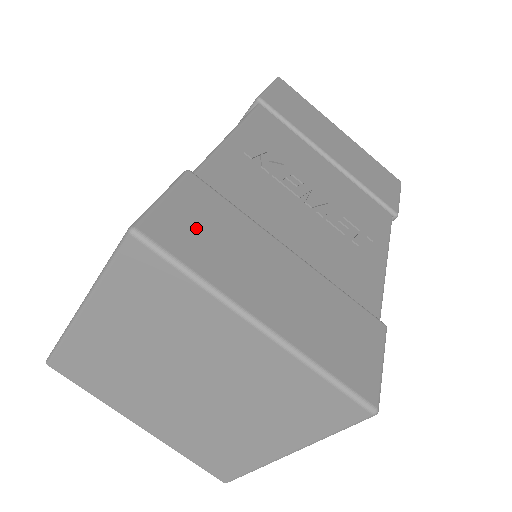
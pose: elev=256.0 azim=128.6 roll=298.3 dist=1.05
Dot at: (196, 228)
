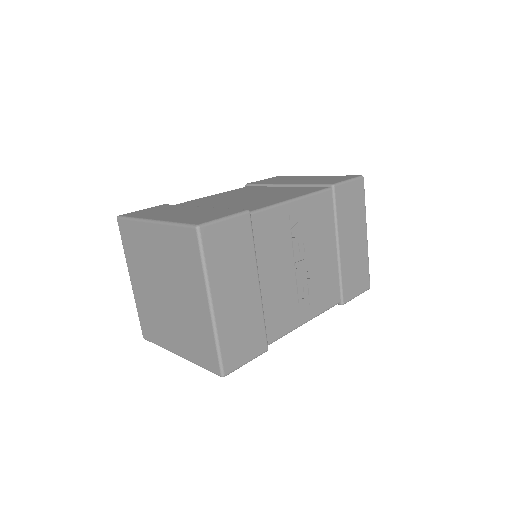
Dot at: (225, 244)
